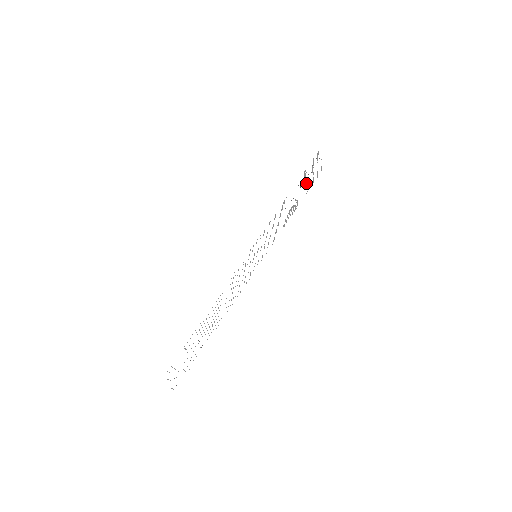
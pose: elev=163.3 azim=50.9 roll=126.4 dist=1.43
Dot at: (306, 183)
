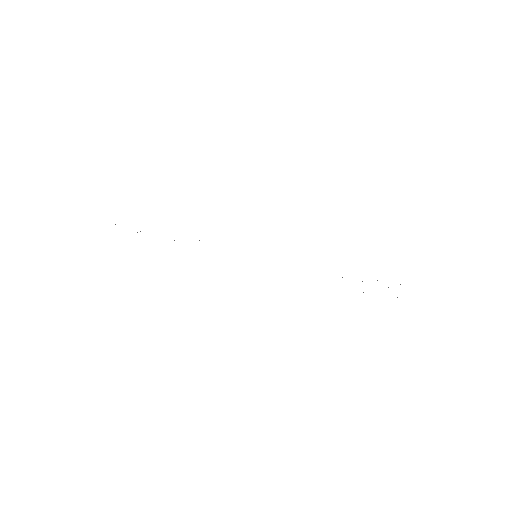
Dot at: occluded
